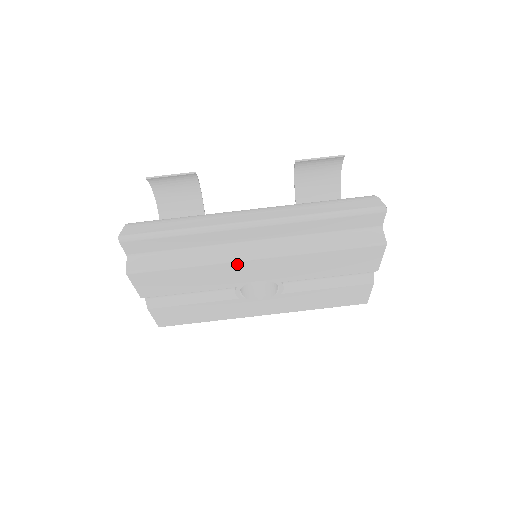
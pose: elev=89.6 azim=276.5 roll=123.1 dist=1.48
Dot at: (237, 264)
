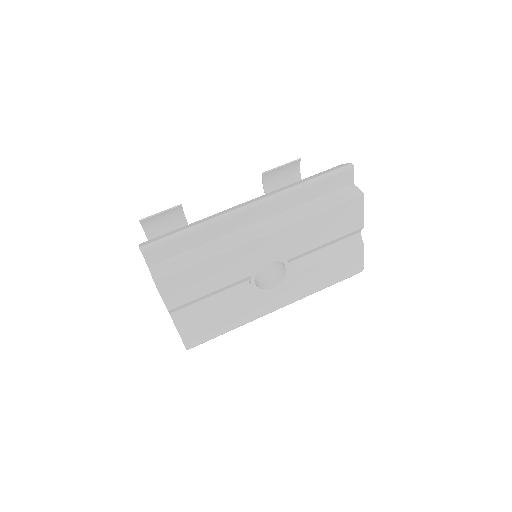
Dot at: (248, 245)
